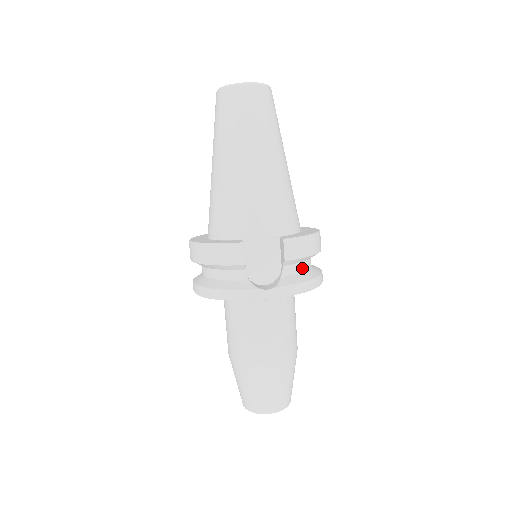
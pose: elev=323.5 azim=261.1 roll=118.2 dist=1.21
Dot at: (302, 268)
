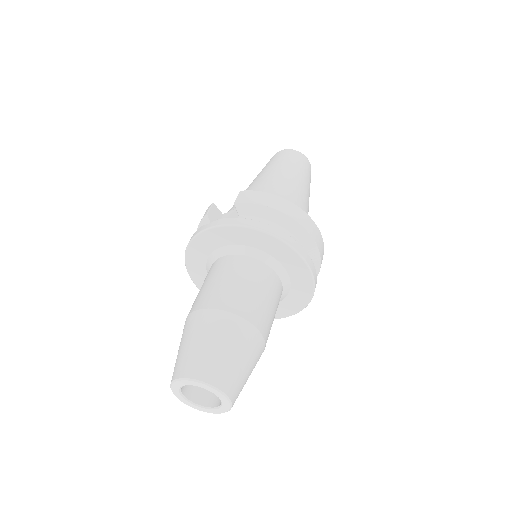
Dot at: occluded
